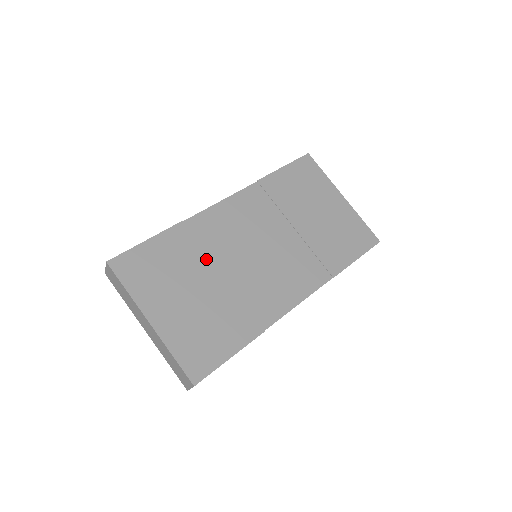
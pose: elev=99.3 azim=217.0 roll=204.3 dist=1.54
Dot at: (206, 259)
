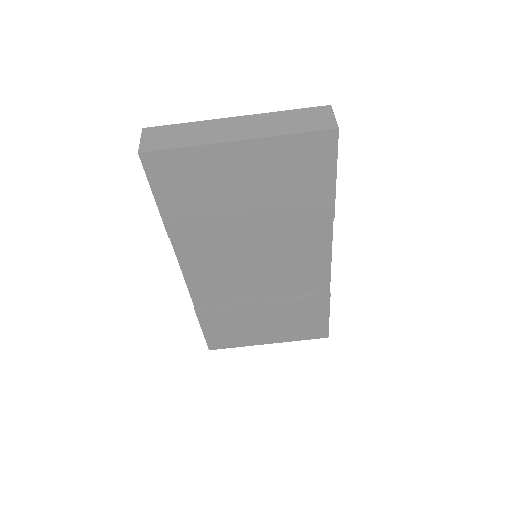
Dot at: (240, 306)
